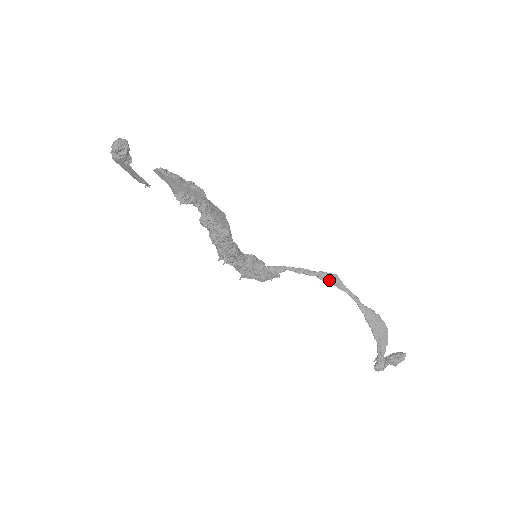
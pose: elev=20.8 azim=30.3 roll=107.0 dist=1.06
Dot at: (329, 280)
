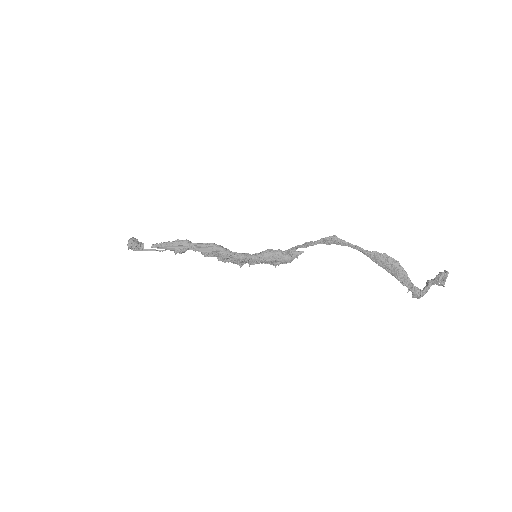
Dot at: (330, 242)
